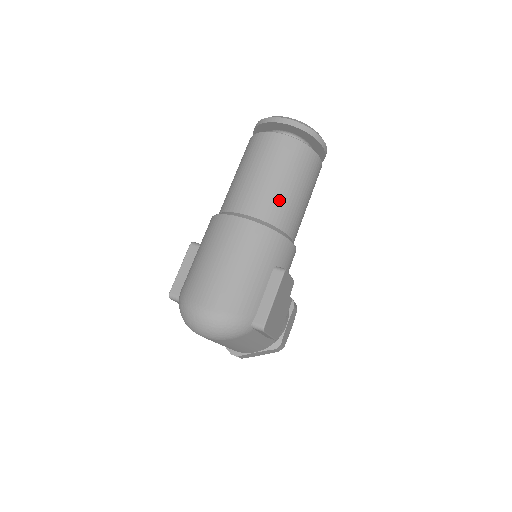
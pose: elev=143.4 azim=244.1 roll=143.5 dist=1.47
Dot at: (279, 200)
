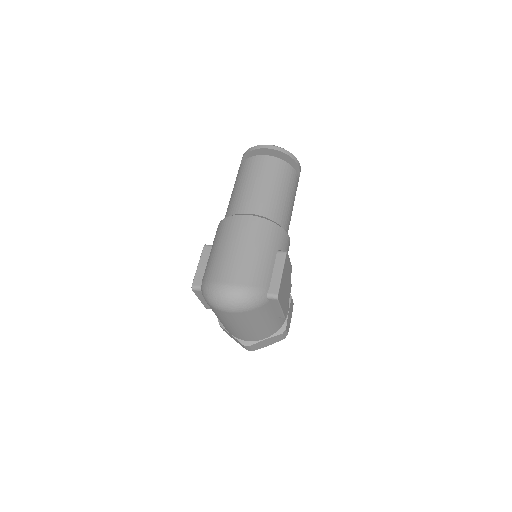
Dot at: (273, 201)
